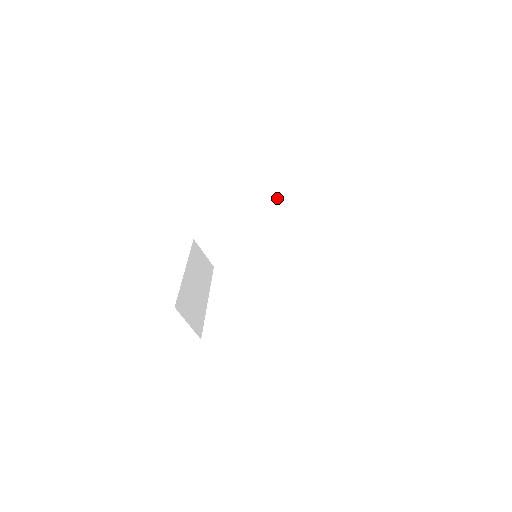
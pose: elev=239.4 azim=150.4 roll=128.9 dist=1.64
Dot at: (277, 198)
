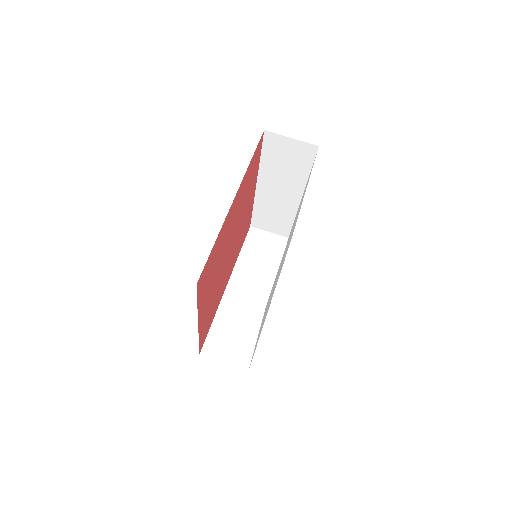
Dot at: (242, 254)
